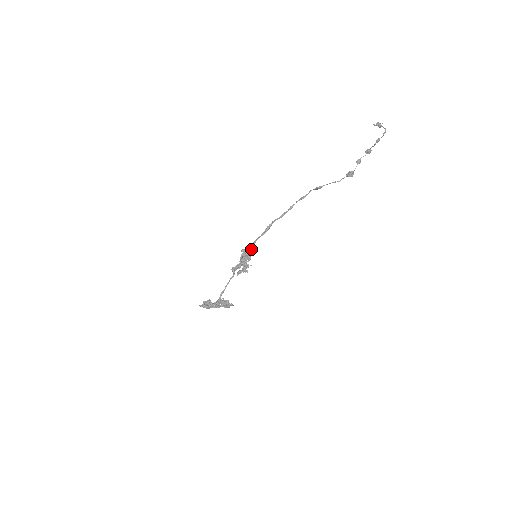
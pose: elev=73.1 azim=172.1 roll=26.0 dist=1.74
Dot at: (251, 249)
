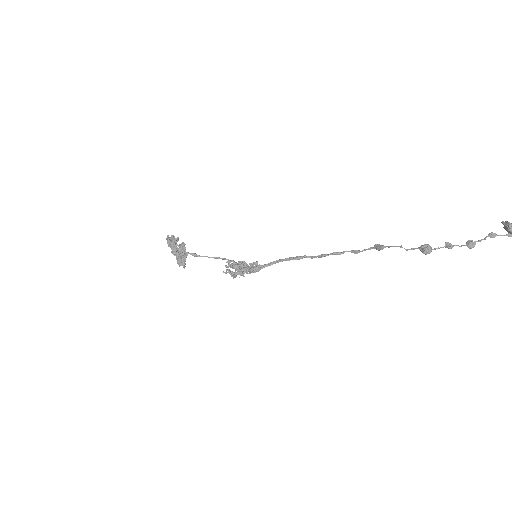
Dot at: (263, 266)
